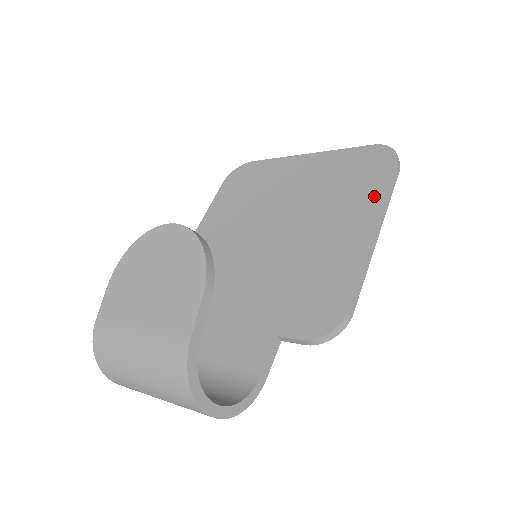
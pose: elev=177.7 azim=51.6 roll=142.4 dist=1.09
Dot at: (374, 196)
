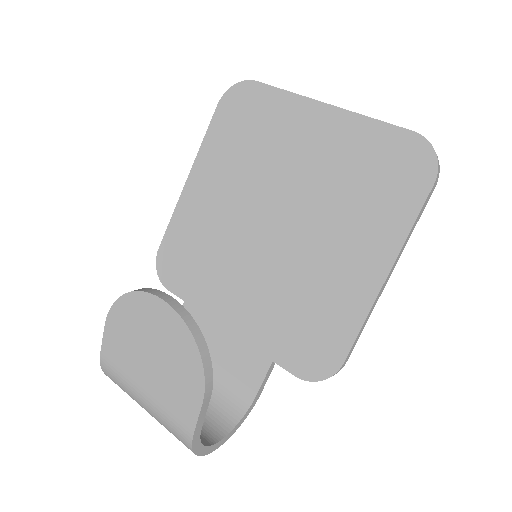
Dot at: (396, 226)
